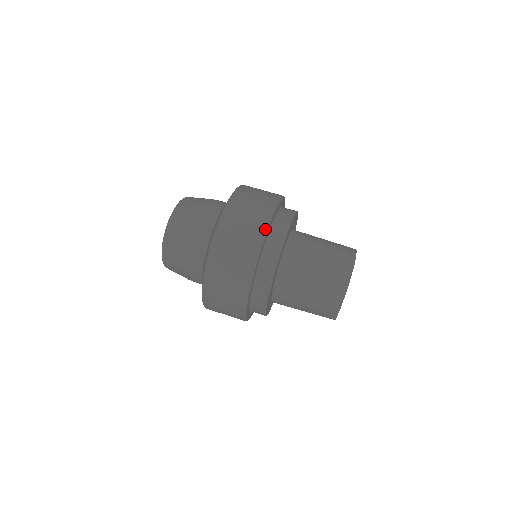
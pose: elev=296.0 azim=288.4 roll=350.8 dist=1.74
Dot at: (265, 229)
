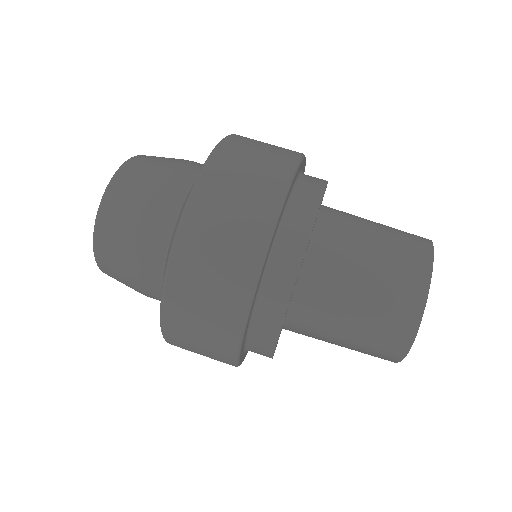
Dot at: (242, 323)
